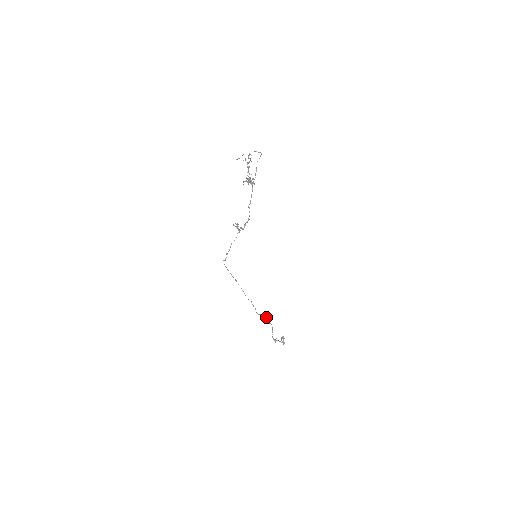
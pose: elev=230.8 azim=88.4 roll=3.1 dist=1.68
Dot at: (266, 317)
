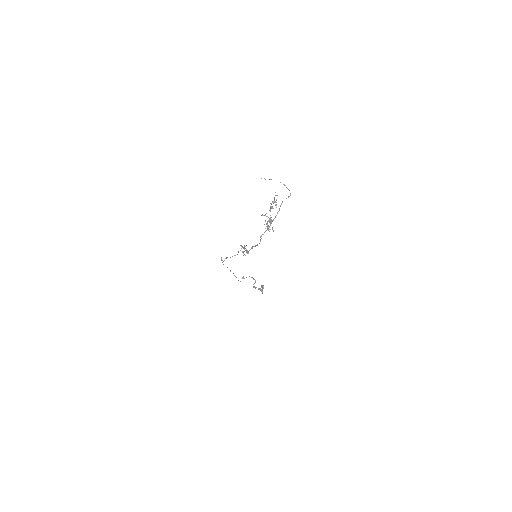
Dot at: (252, 277)
